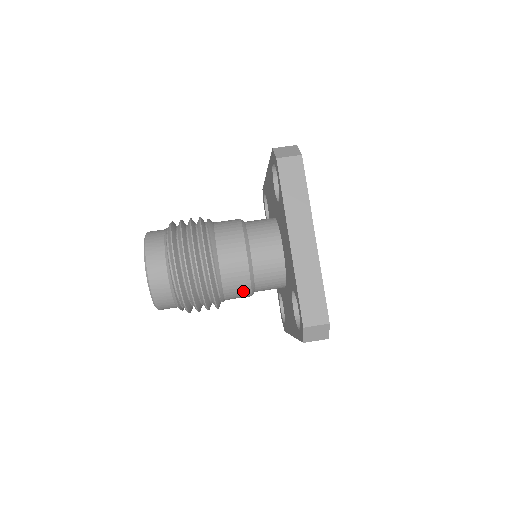
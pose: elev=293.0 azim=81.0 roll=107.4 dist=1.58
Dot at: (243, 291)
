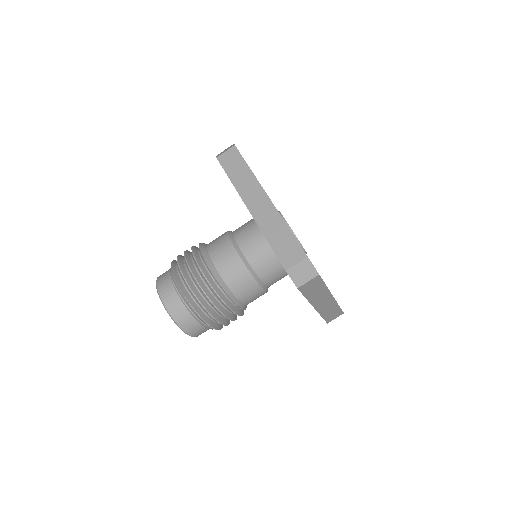
Dot at: occluded
